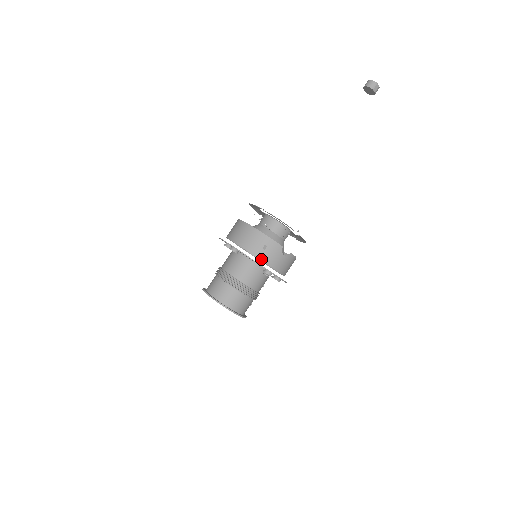
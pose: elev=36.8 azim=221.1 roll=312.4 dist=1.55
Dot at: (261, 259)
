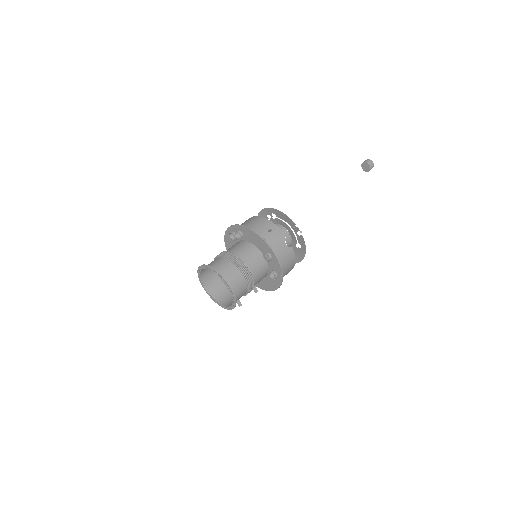
Dot at: (265, 239)
